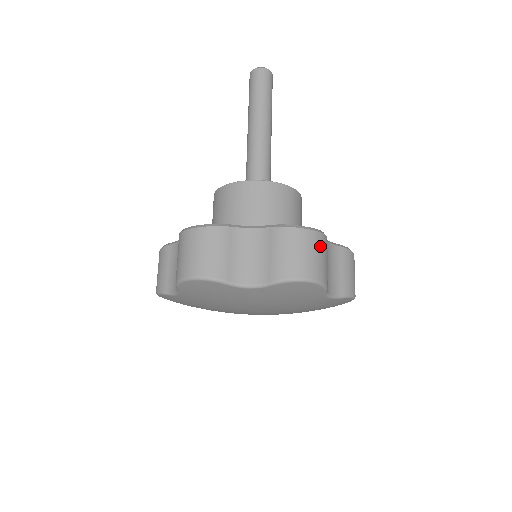
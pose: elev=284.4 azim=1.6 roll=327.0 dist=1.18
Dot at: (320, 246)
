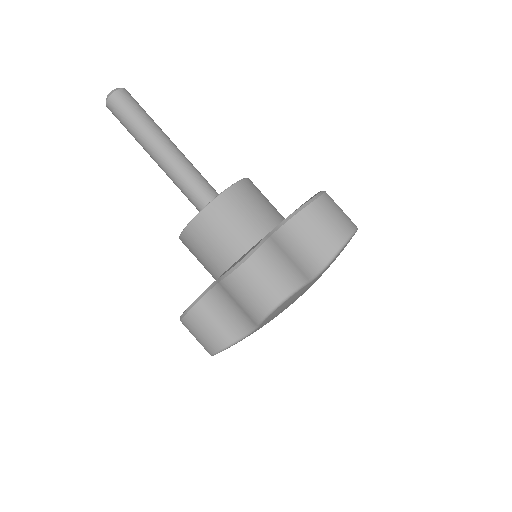
Dot at: (264, 265)
